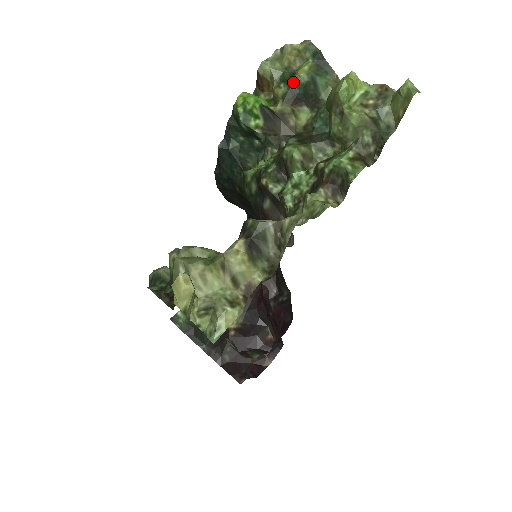
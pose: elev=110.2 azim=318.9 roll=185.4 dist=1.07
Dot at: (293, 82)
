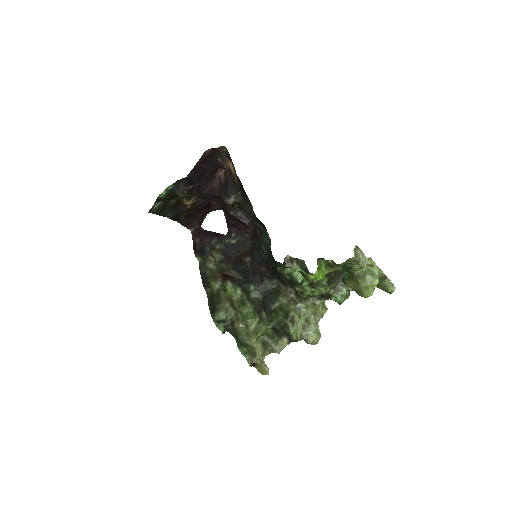
Dot at: occluded
